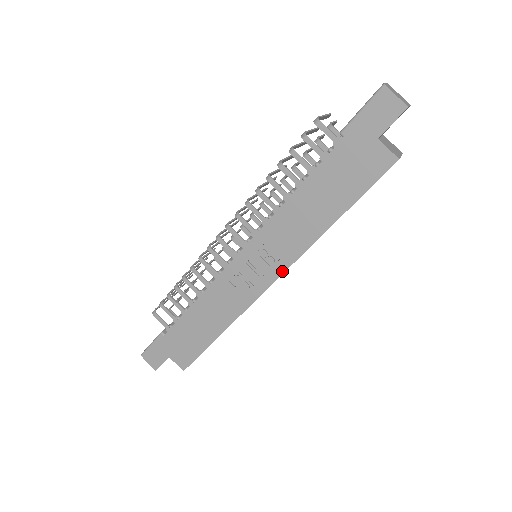
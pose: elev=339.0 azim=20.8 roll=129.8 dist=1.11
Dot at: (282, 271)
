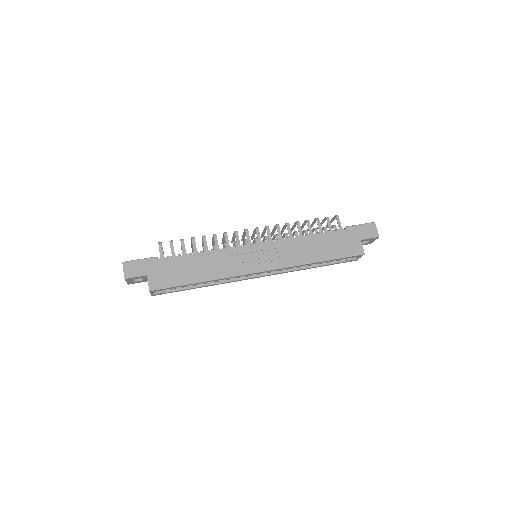
Dot at: (274, 268)
